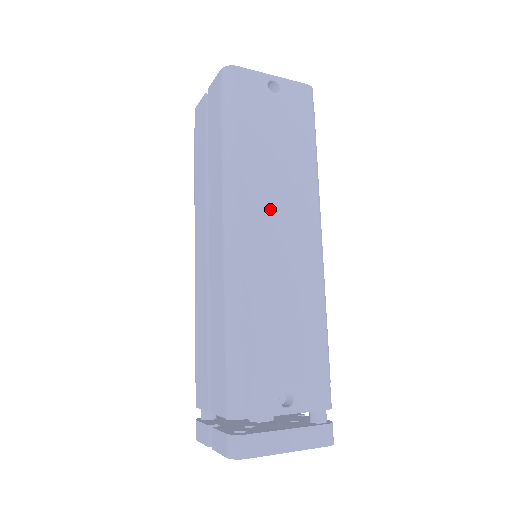
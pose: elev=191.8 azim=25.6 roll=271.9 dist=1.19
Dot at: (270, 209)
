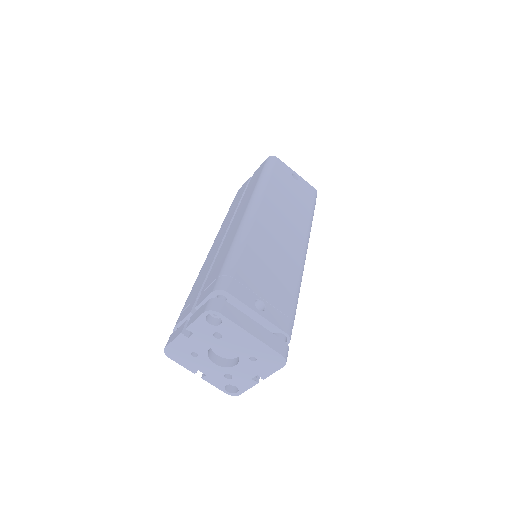
Dot at: (278, 216)
